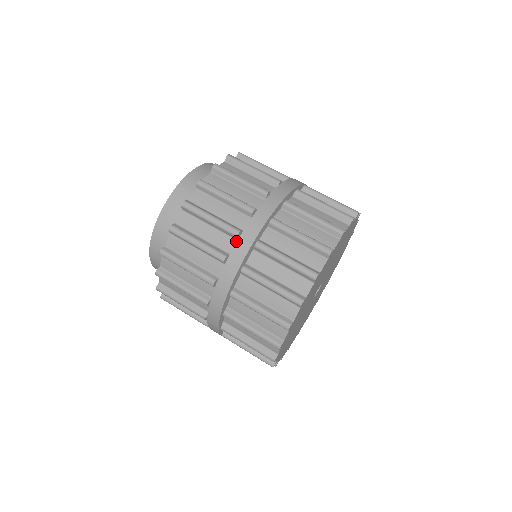
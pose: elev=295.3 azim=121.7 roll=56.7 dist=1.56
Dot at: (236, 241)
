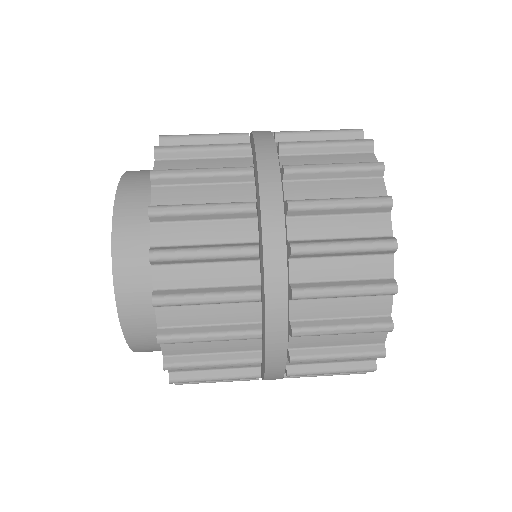
Dot at: (251, 158)
